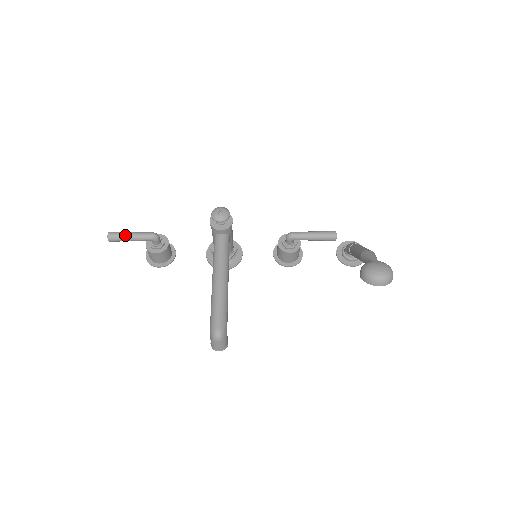
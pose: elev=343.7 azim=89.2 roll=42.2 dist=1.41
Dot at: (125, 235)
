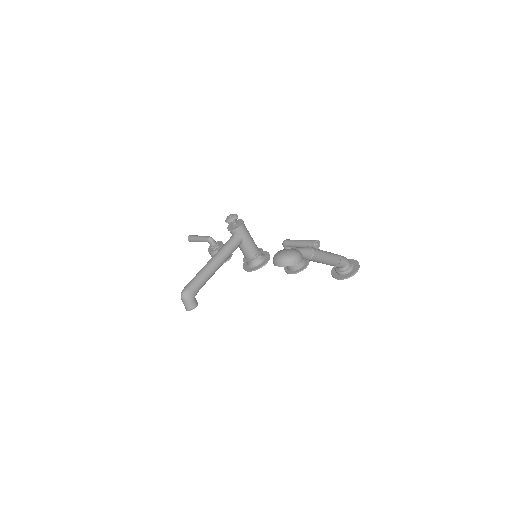
Dot at: (196, 237)
